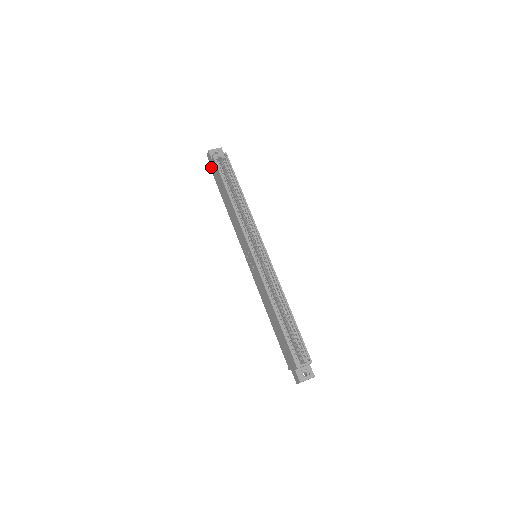
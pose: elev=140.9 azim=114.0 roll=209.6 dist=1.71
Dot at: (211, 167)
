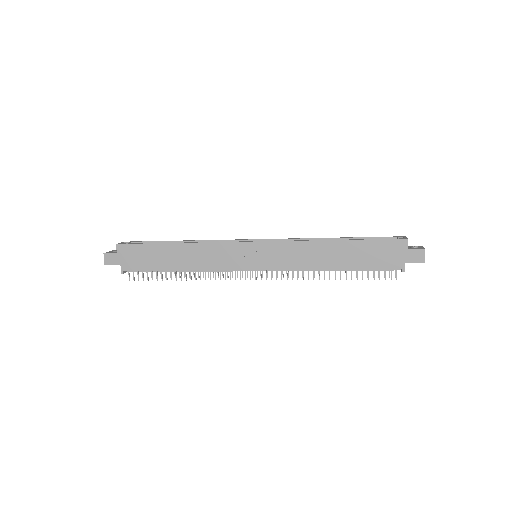
Dot at: (121, 266)
